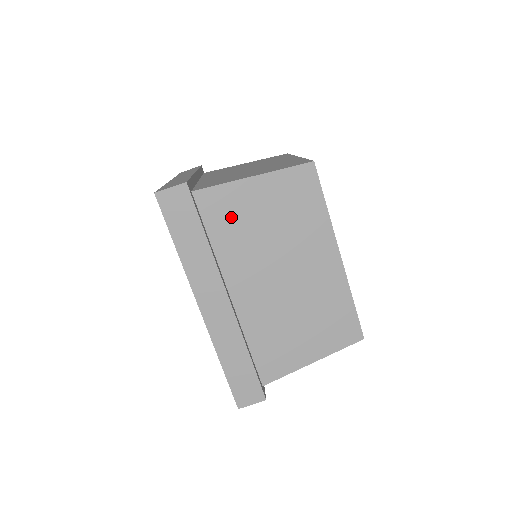
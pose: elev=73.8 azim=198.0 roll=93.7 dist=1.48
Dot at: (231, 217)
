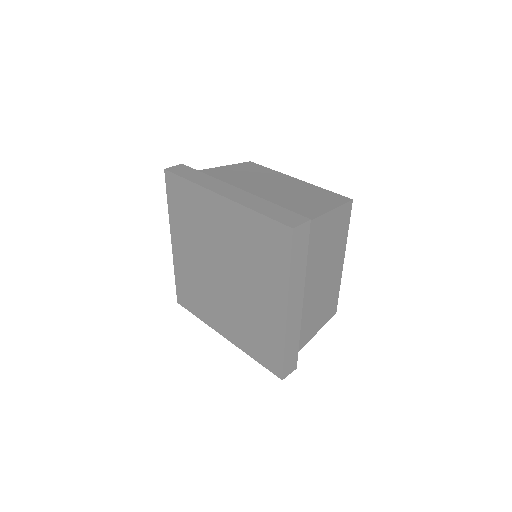
Dot at: (313, 241)
